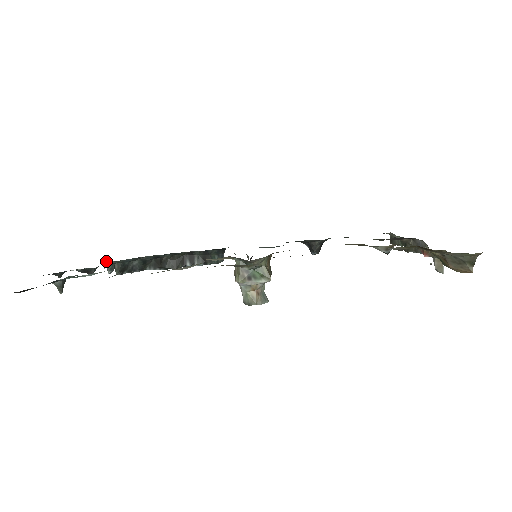
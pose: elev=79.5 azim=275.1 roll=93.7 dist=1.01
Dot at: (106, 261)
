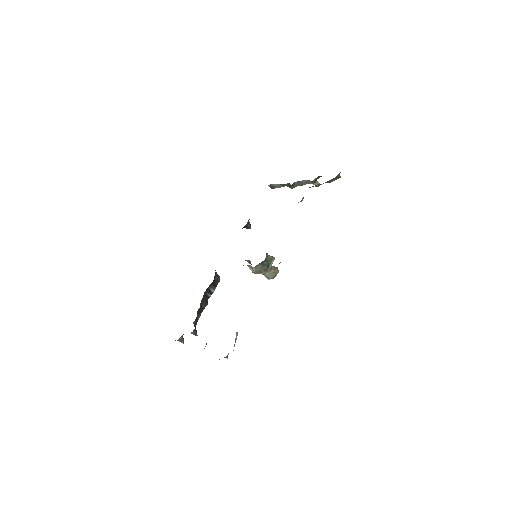
Dot at: (178, 339)
